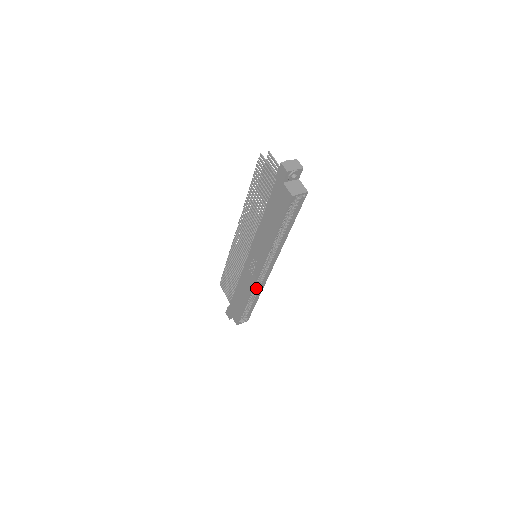
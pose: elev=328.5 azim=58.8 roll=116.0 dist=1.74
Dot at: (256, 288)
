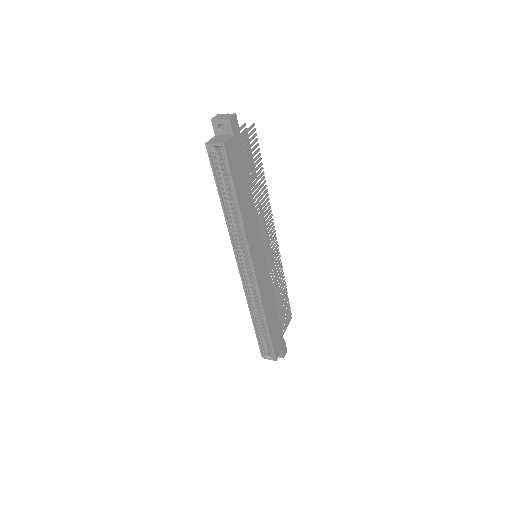
Dot at: (258, 301)
